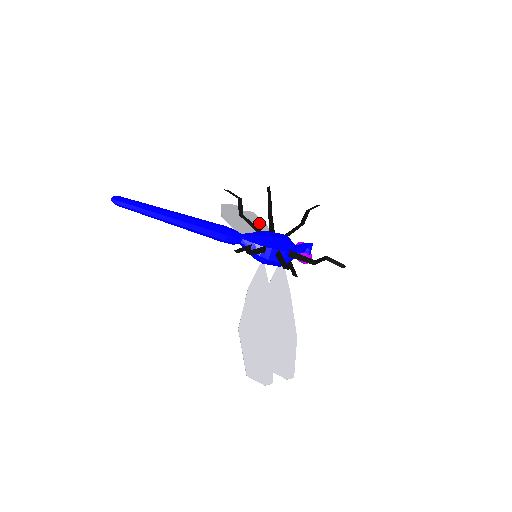
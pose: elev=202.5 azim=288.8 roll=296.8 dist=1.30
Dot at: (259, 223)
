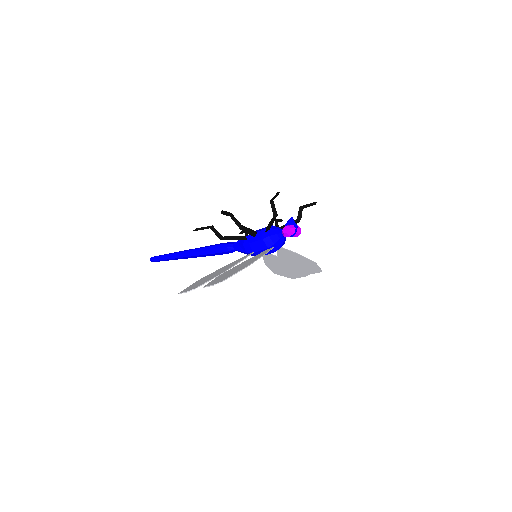
Dot at: (308, 265)
